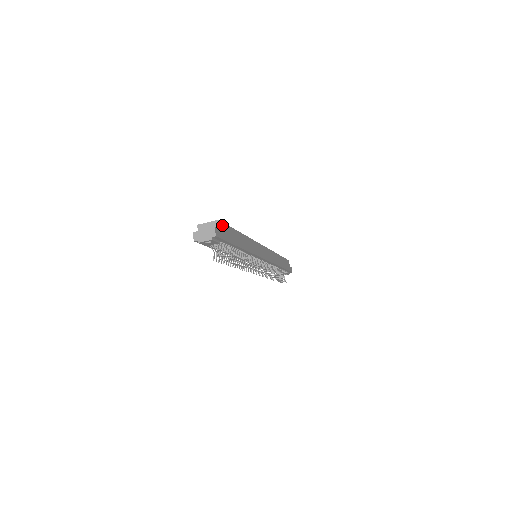
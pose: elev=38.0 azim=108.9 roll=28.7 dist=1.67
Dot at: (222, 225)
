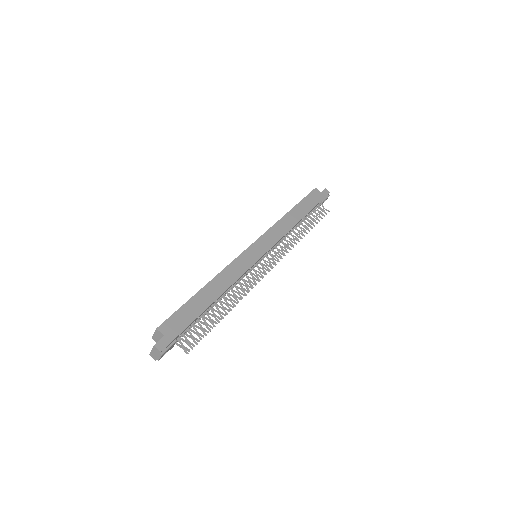
Dot at: (166, 325)
